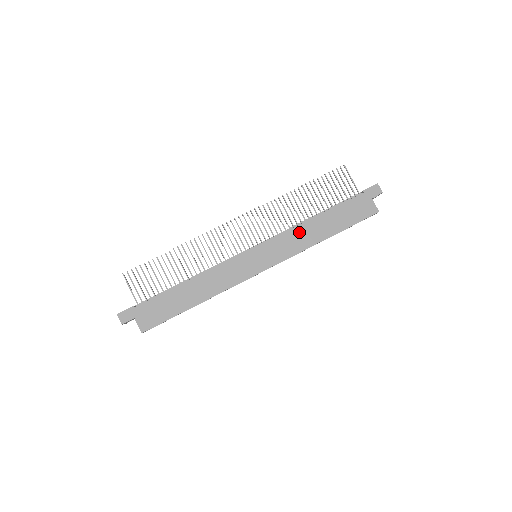
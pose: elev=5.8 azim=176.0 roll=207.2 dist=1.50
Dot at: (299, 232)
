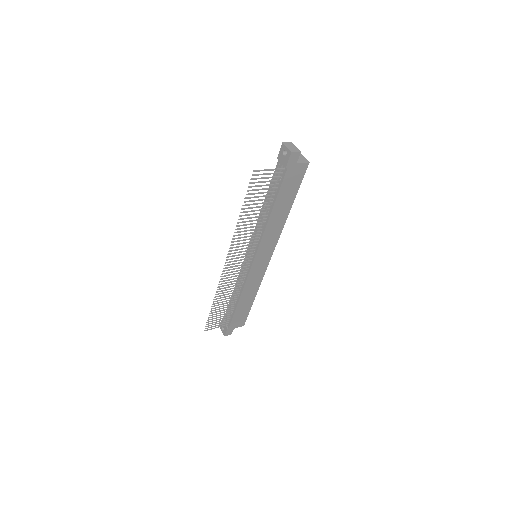
Dot at: (270, 229)
